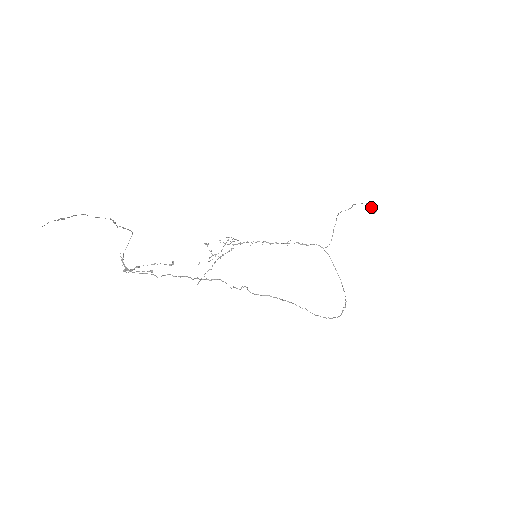
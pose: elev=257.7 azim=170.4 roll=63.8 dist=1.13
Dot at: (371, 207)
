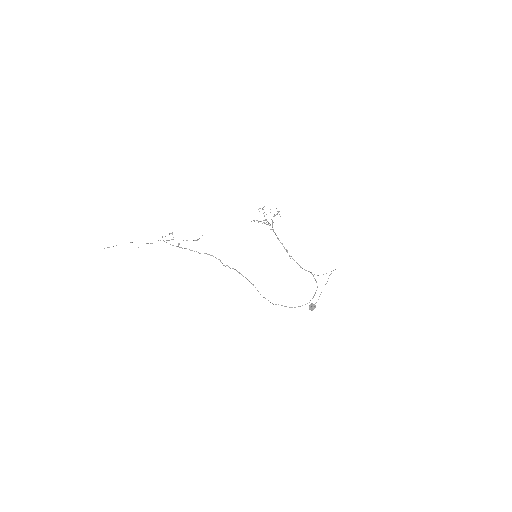
Dot at: (312, 306)
